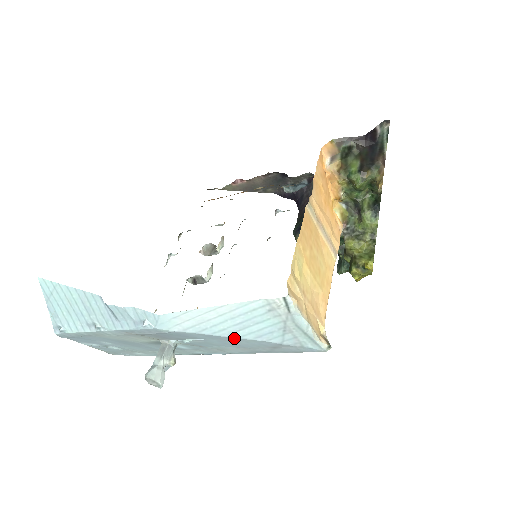
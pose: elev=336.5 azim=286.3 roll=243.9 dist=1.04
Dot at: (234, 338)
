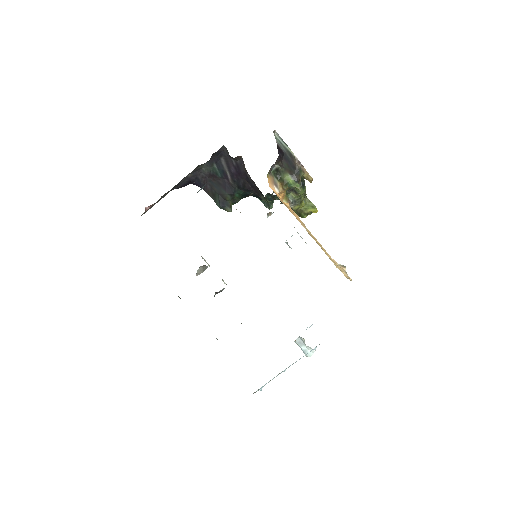
Dot at: occluded
